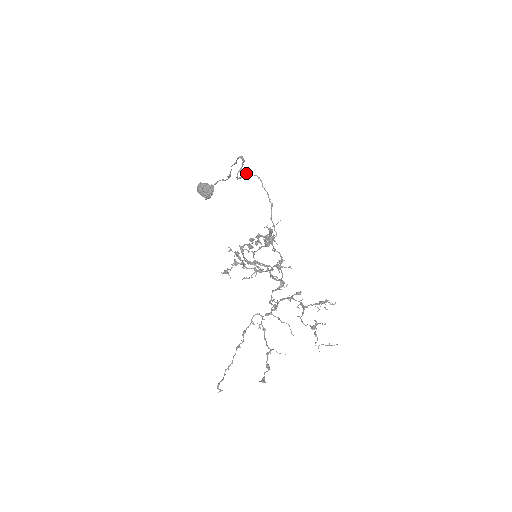
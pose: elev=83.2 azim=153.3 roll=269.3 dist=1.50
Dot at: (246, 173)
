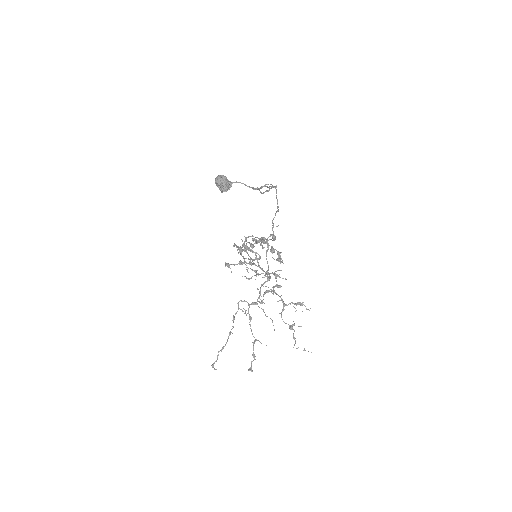
Dot at: (267, 184)
